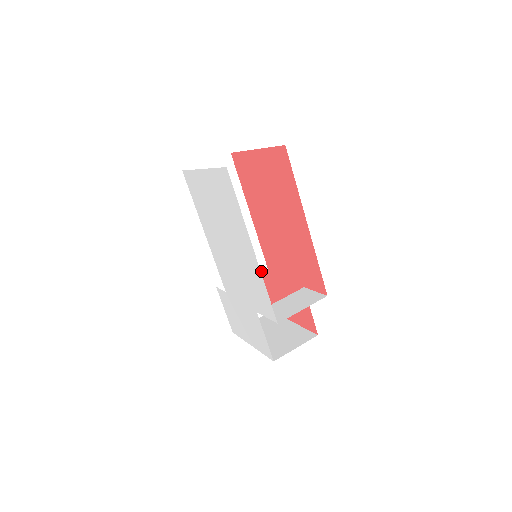
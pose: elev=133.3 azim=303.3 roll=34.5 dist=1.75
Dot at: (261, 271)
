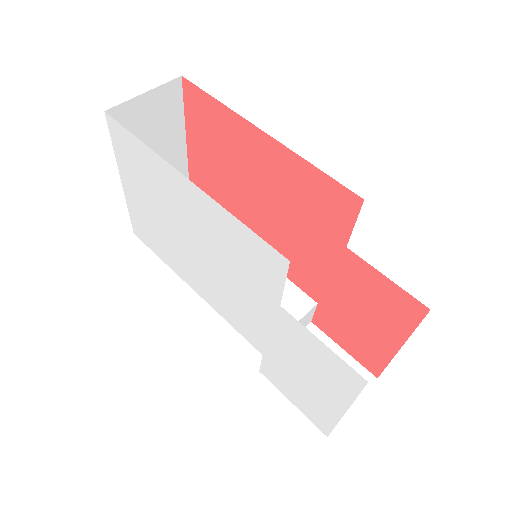
Dot at: (306, 308)
